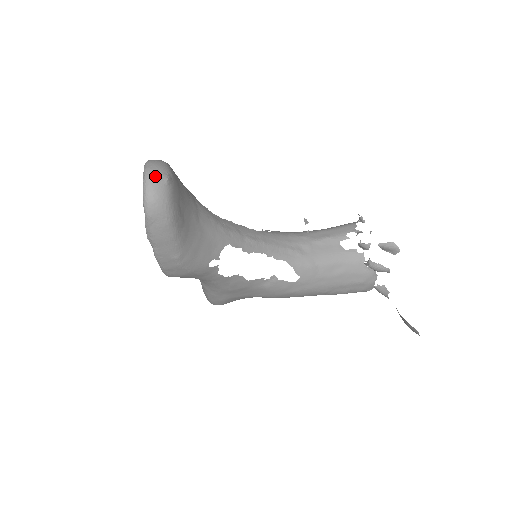
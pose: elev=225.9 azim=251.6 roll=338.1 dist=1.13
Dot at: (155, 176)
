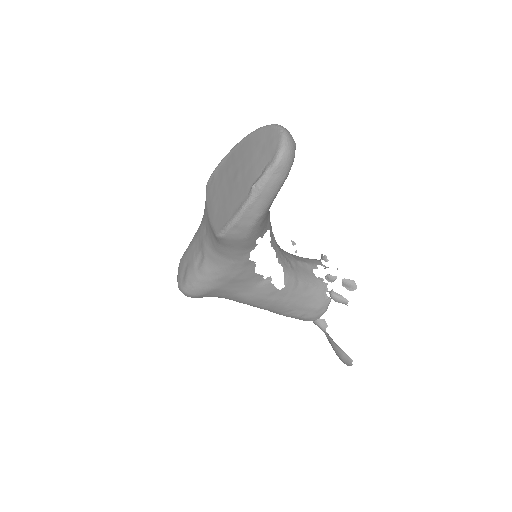
Dot at: (291, 136)
